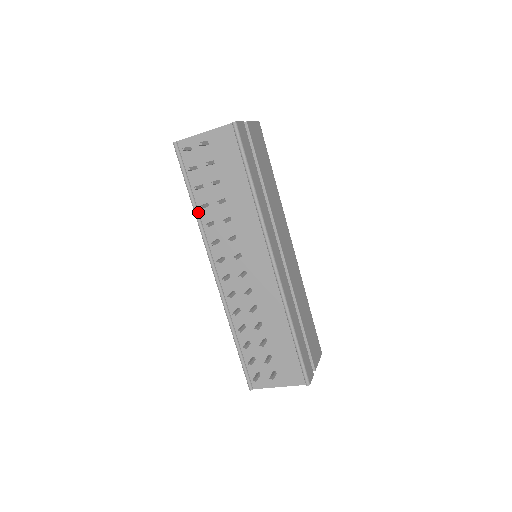
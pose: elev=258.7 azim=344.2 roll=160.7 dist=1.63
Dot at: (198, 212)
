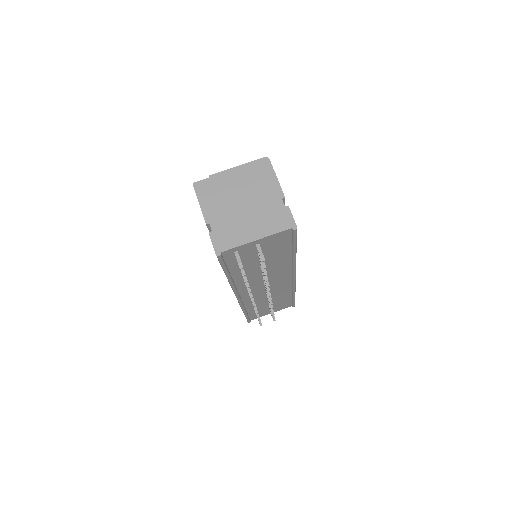
Dot at: (232, 279)
